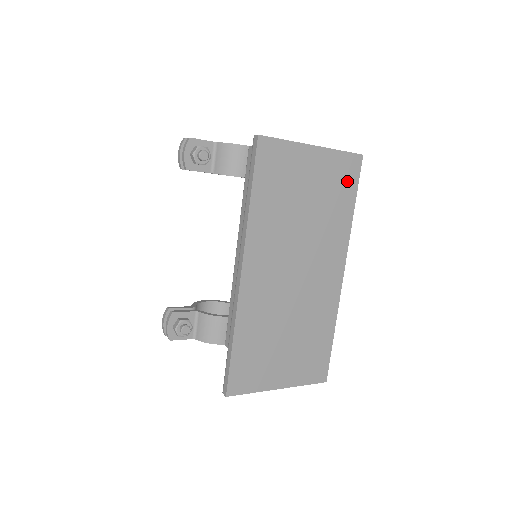
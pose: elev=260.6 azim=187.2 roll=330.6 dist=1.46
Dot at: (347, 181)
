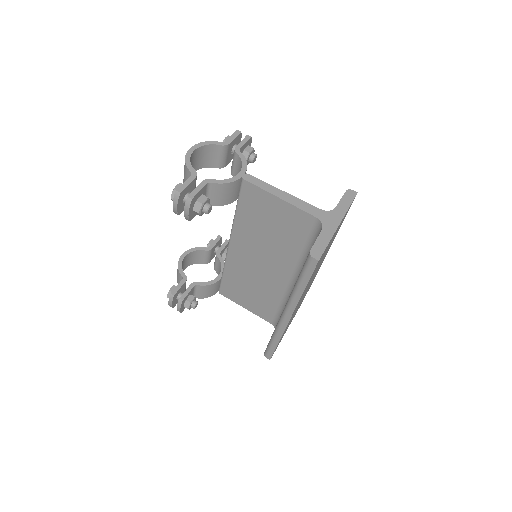
Dot at: occluded
